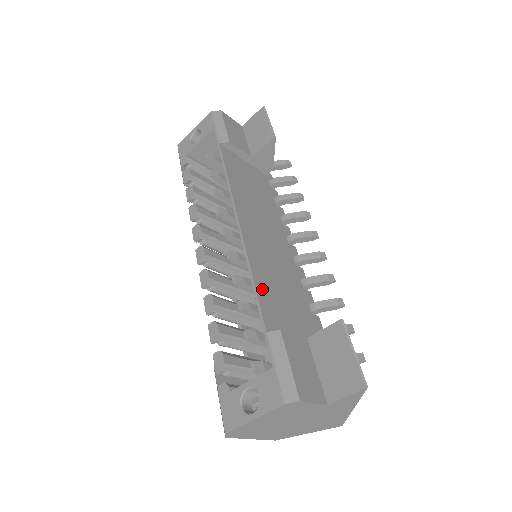
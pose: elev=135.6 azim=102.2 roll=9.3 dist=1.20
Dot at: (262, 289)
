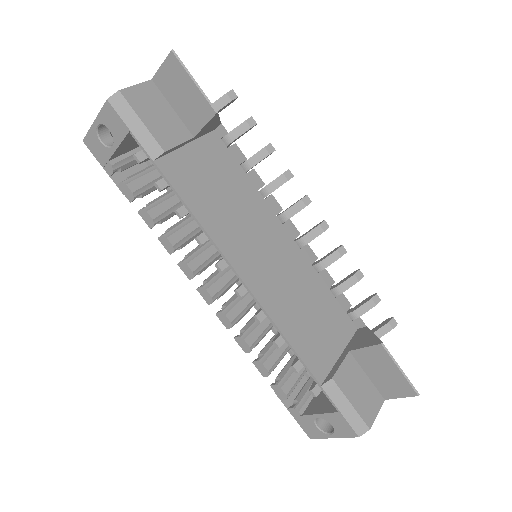
Dot at: (296, 339)
